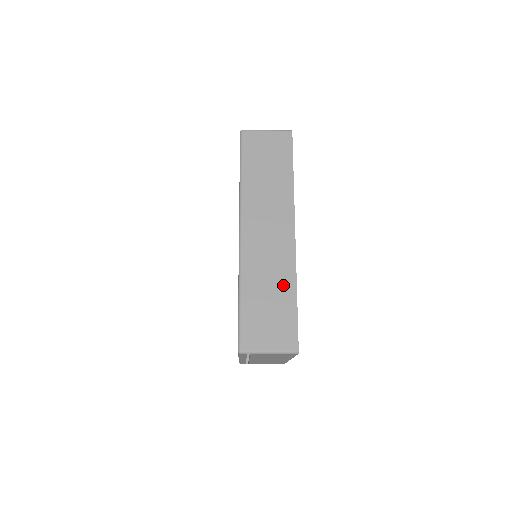
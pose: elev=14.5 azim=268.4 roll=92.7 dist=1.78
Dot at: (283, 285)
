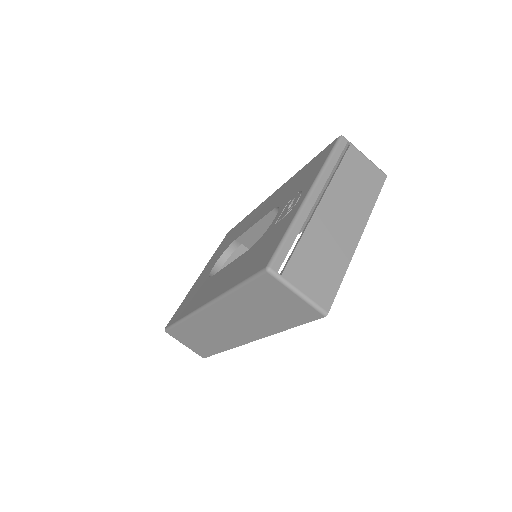
Dot at: occluded
